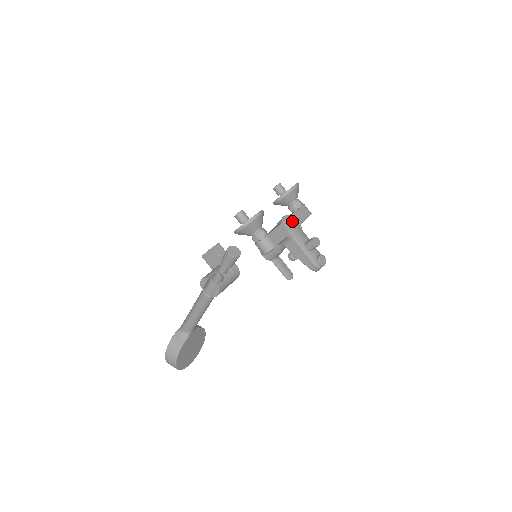
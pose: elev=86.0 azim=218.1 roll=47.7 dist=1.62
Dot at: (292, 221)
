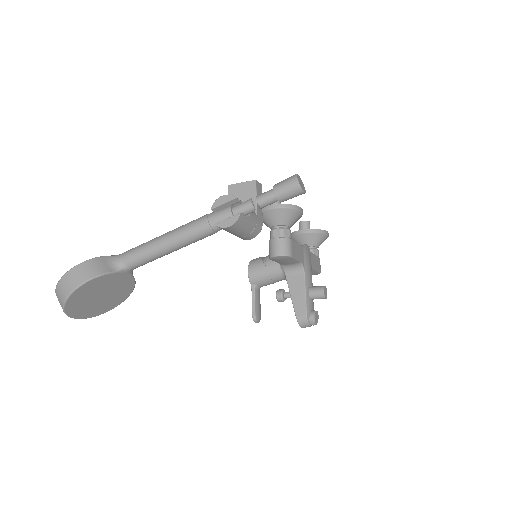
Dot at: (310, 256)
